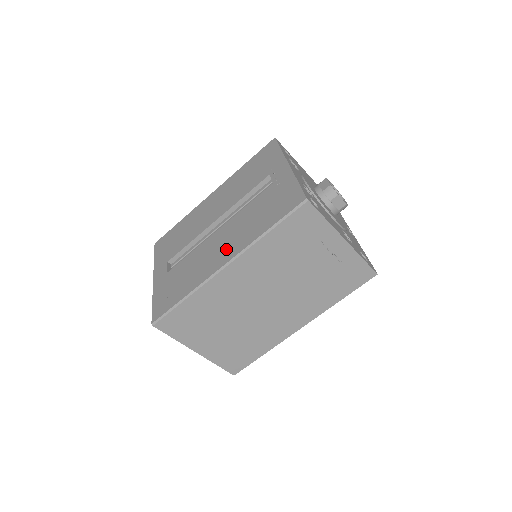
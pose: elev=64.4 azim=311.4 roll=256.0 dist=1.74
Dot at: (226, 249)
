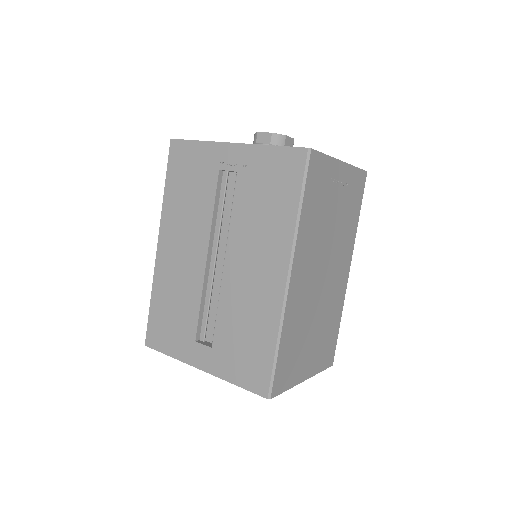
Dot at: (267, 265)
